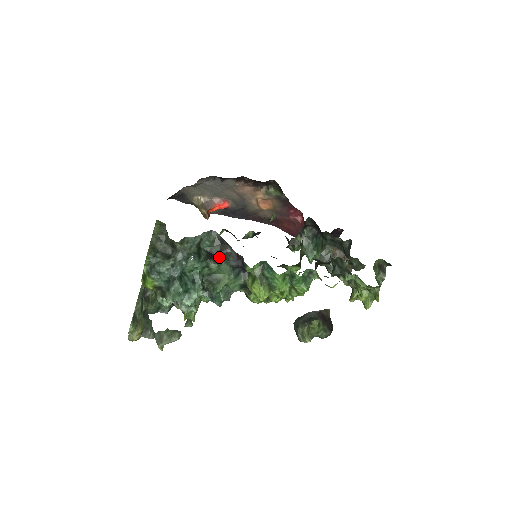
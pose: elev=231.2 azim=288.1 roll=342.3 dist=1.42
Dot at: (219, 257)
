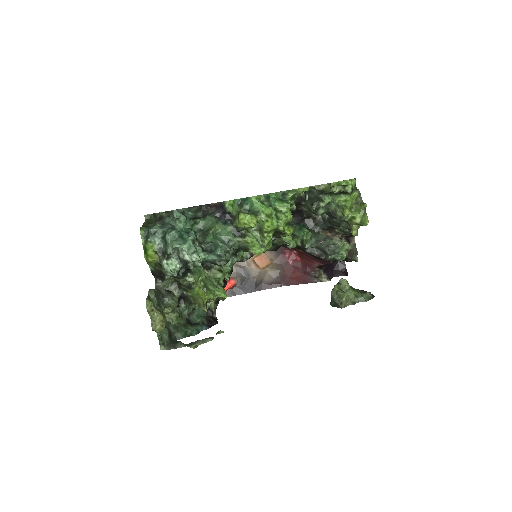
Dot at: (203, 217)
